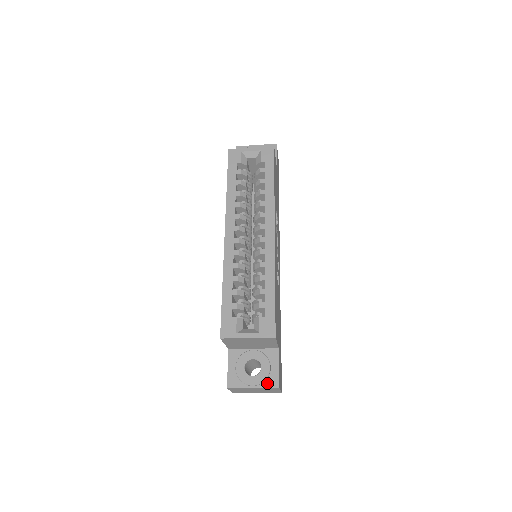
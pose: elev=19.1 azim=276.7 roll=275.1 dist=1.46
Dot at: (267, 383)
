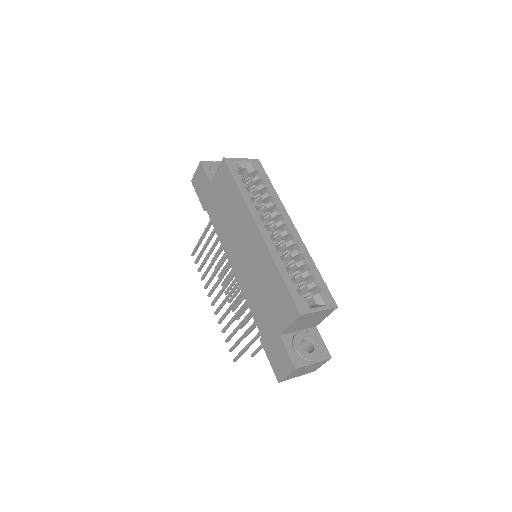
Dot at: (322, 356)
